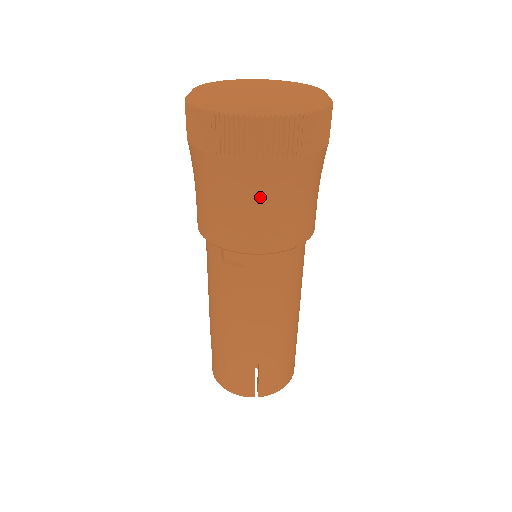
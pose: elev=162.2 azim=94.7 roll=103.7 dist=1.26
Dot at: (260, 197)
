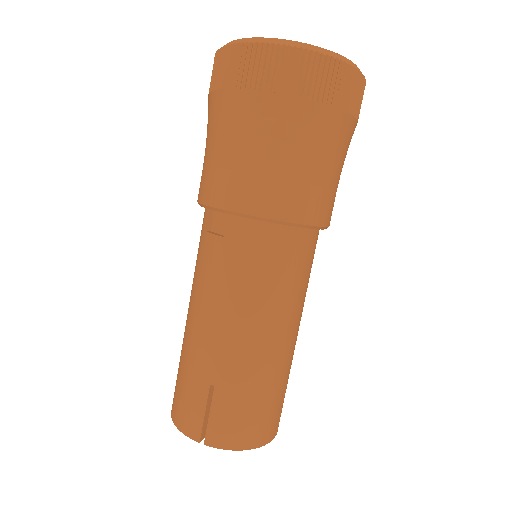
Dot at: (249, 139)
